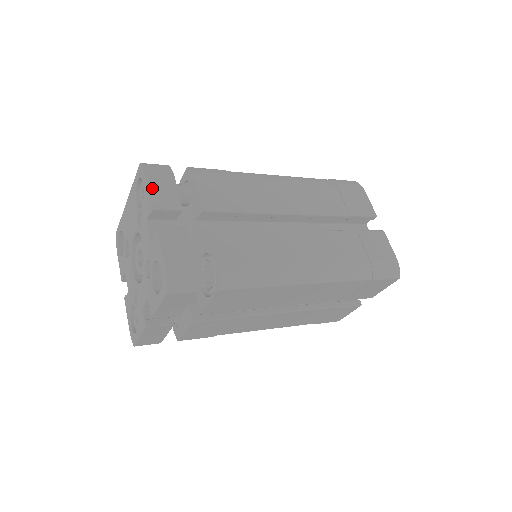
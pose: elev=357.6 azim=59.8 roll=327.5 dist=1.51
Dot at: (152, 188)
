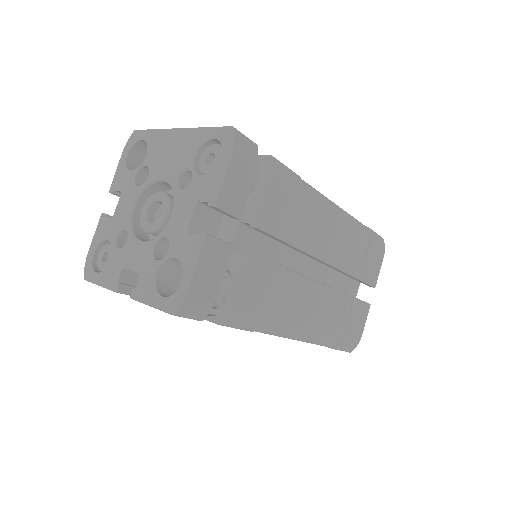
Dot at: (229, 176)
